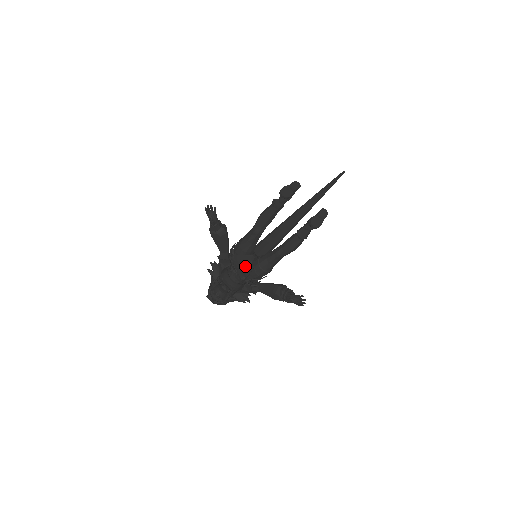
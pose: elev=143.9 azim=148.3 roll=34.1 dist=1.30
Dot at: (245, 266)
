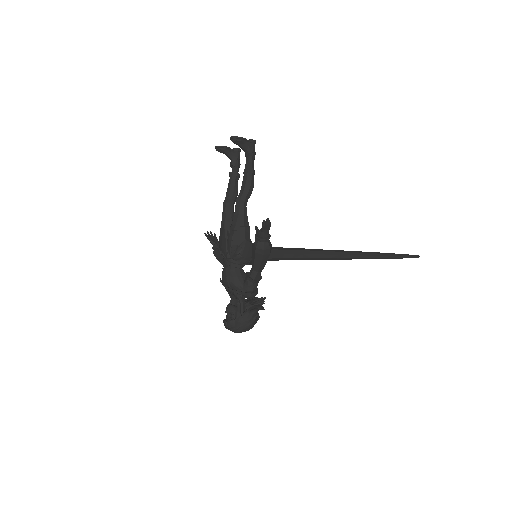
Dot at: (223, 238)
